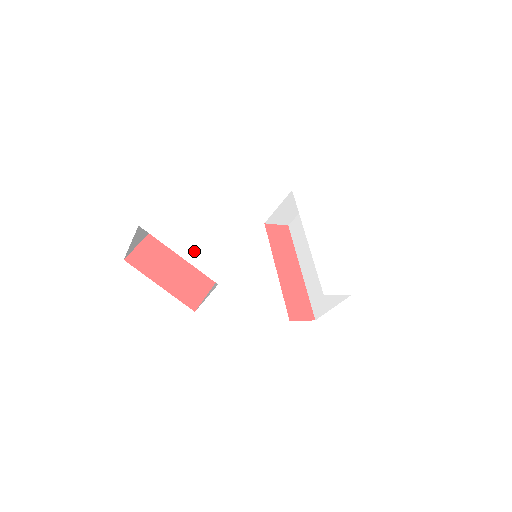
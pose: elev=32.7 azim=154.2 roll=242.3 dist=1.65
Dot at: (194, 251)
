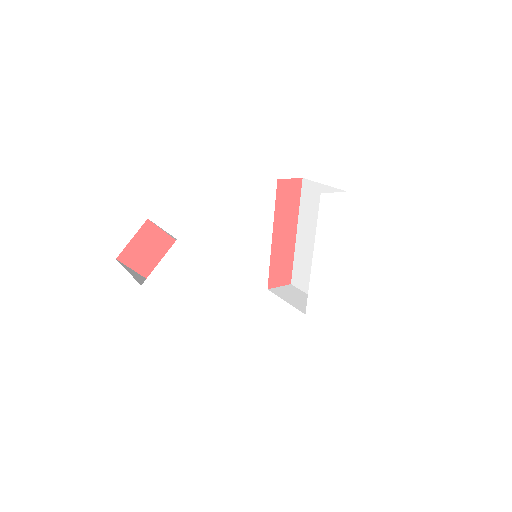
Dot at: (195, 301)
